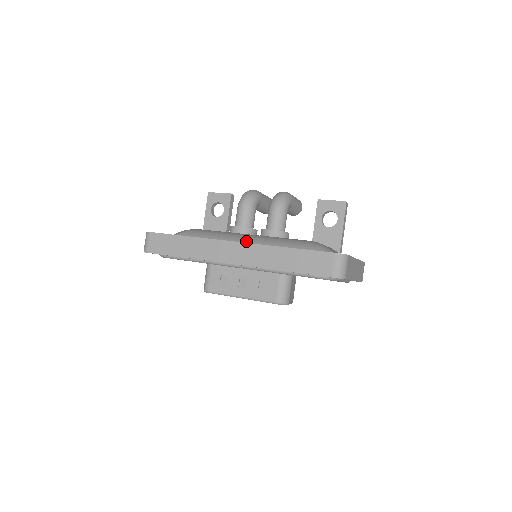
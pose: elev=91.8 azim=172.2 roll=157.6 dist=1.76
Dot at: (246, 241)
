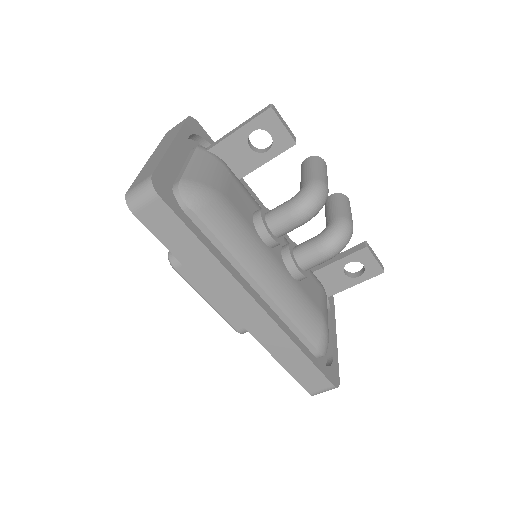
Dot at: (268, 287)
